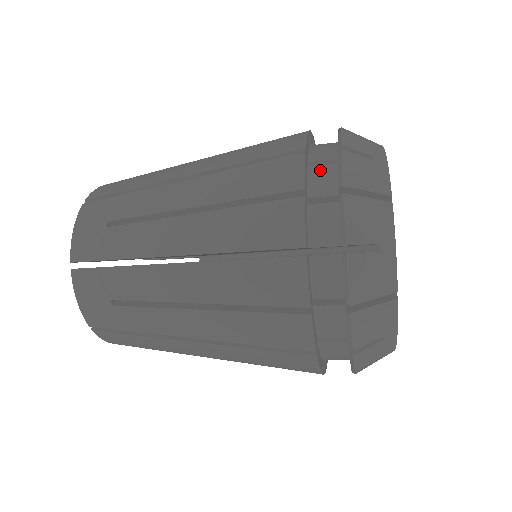
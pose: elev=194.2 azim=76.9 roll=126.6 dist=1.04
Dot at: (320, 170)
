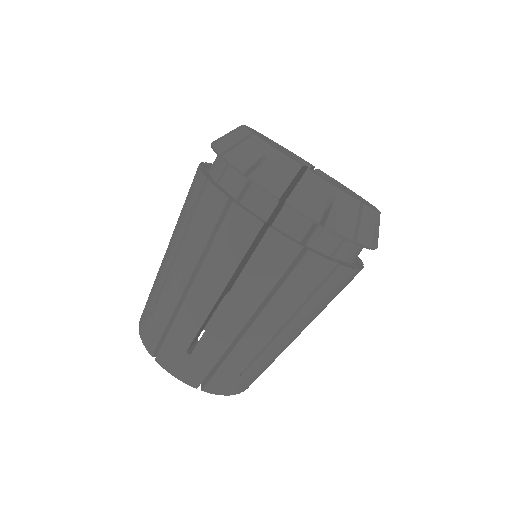
Dot at: (214, 166)
